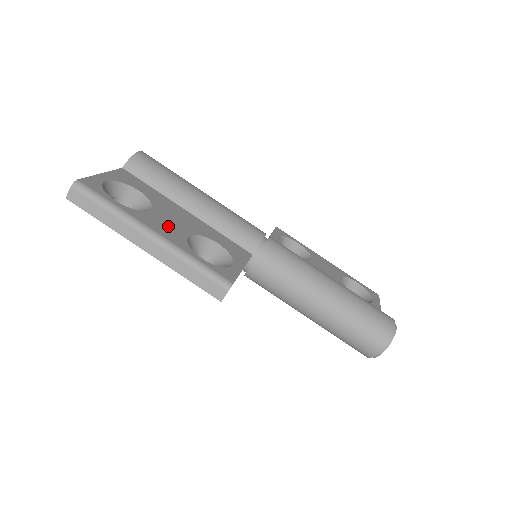
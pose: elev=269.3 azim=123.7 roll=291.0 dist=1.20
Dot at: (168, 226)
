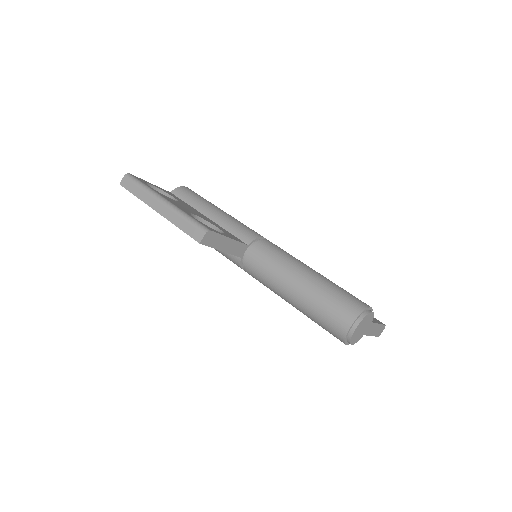
Dot at: (181, 206)
